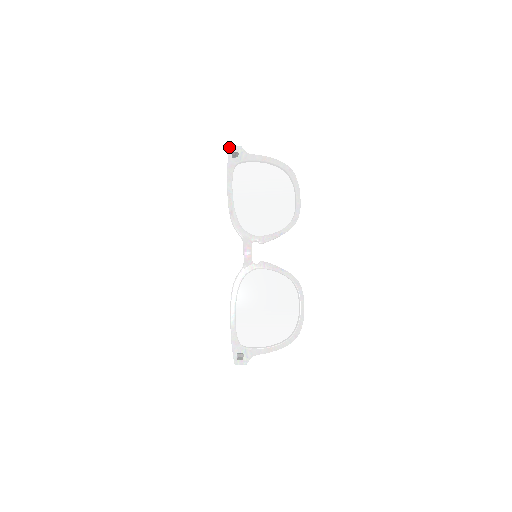
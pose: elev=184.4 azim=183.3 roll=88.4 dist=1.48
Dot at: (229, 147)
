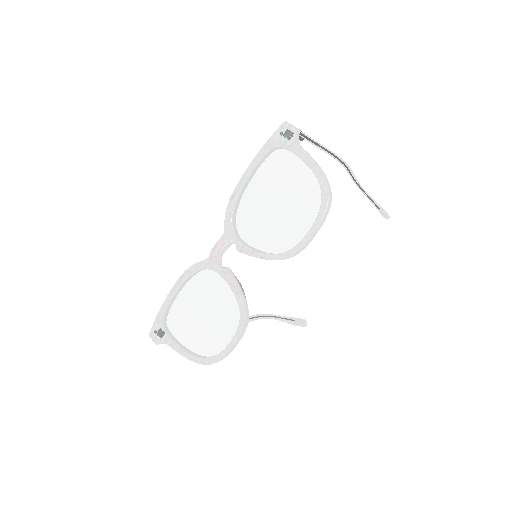
Dot at: (283, 122)
